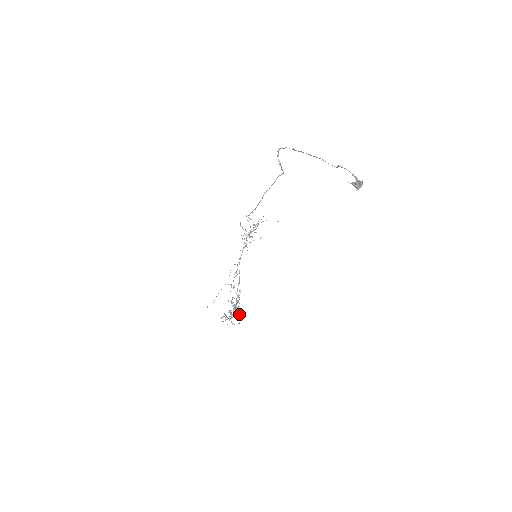
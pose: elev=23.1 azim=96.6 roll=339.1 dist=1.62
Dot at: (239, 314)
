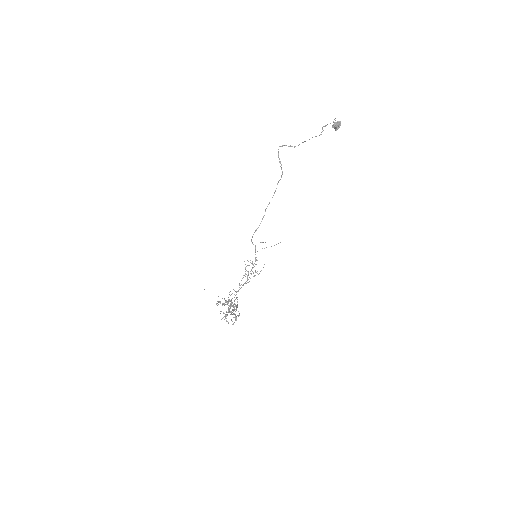
Dot at: occluded
